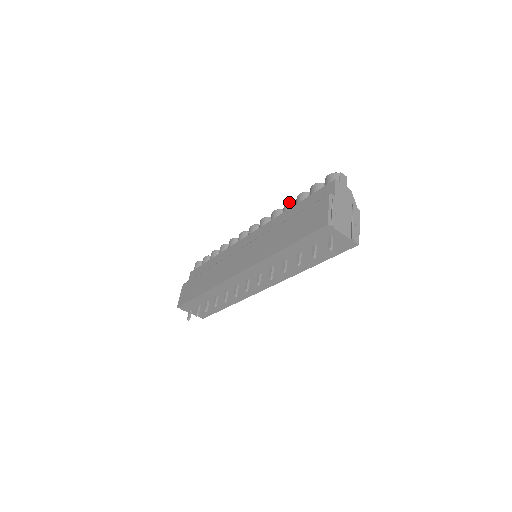
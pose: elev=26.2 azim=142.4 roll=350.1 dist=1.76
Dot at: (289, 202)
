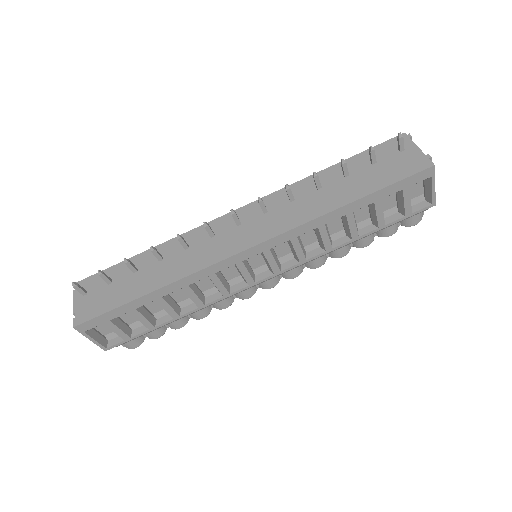
Dot at: occluded
